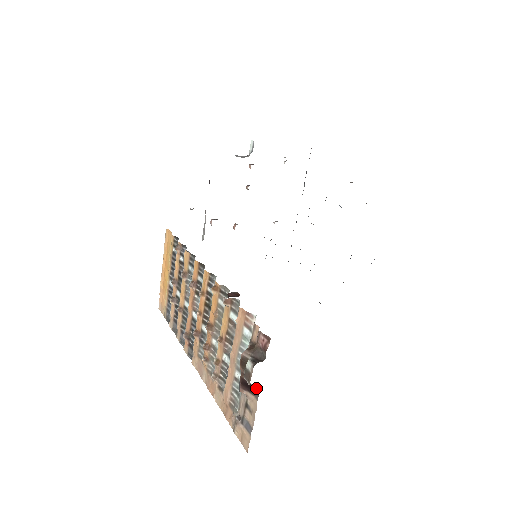
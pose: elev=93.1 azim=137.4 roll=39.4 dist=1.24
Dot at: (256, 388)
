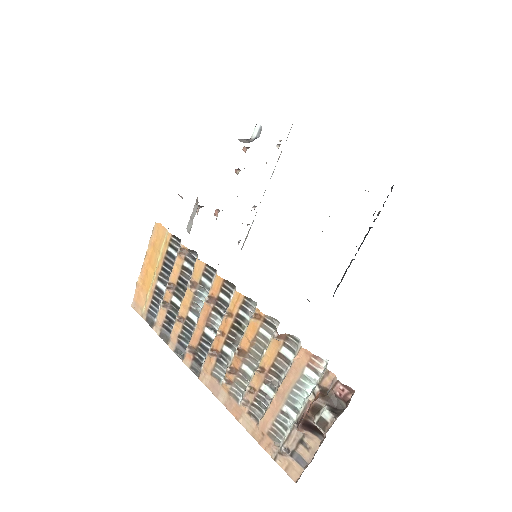
Dot at: occluded
